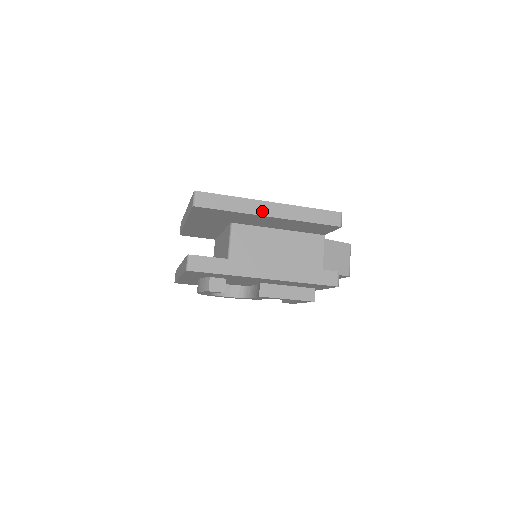
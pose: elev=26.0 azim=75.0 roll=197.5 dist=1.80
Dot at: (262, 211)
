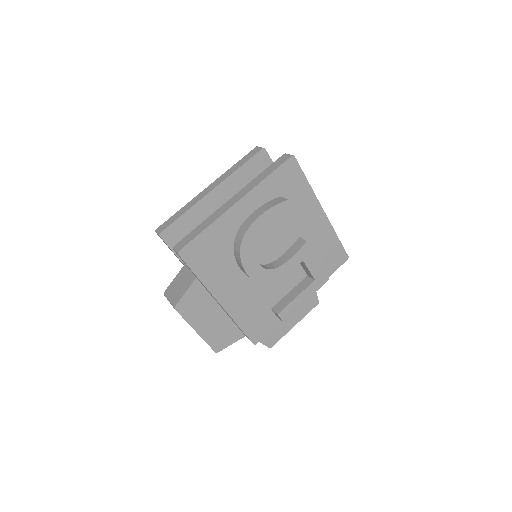
Dot at: occluded
